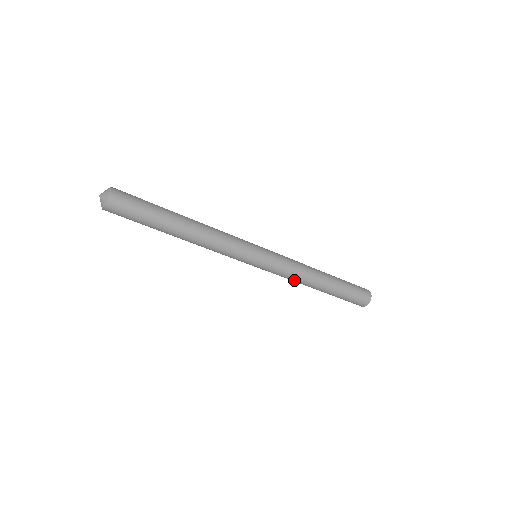
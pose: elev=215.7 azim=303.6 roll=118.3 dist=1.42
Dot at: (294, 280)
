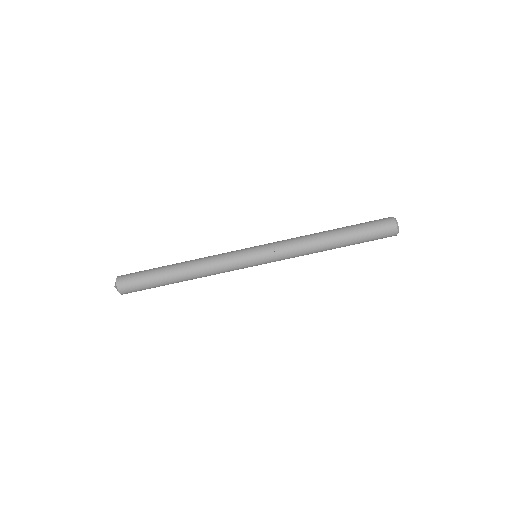
Dot at: (303, 255)
